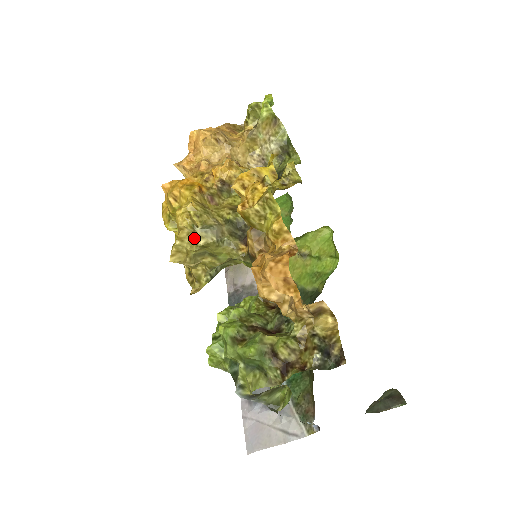
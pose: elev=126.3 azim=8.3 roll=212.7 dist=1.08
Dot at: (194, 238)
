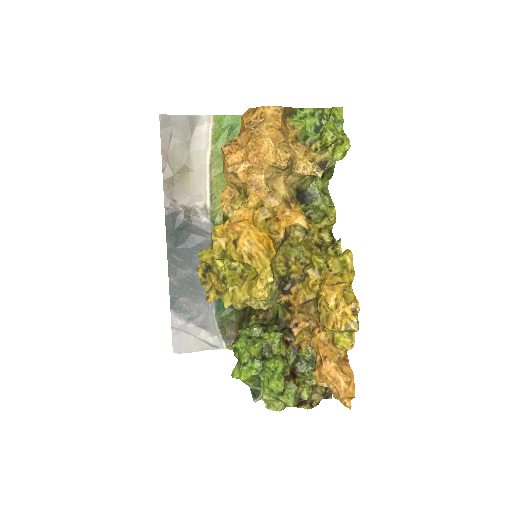
Dot at: occluded
